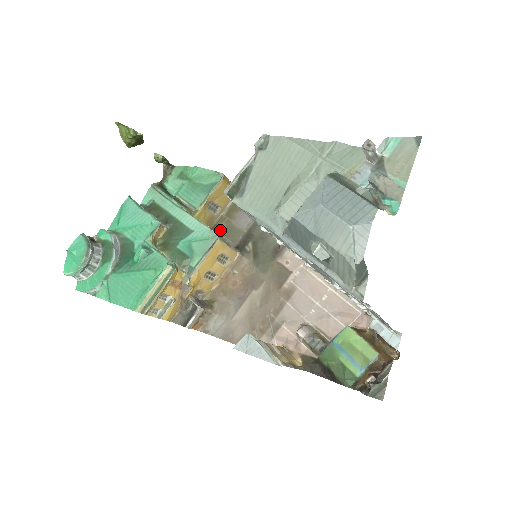
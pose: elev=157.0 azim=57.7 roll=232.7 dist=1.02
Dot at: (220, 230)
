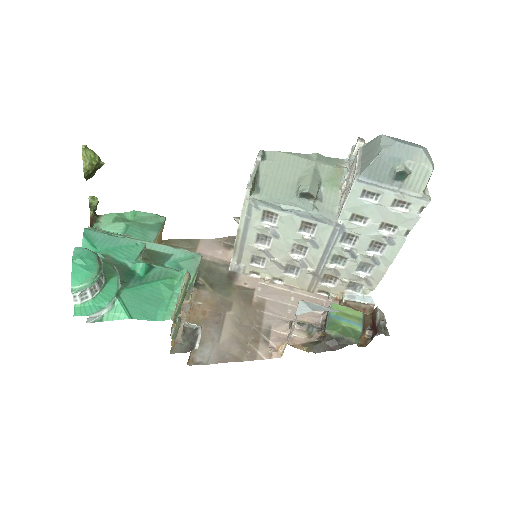
Dot at: occluded
